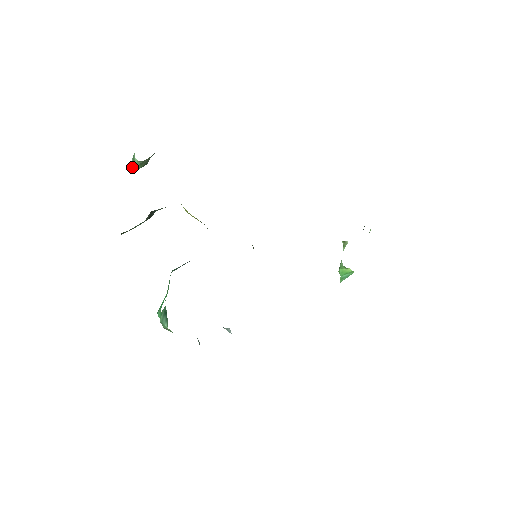
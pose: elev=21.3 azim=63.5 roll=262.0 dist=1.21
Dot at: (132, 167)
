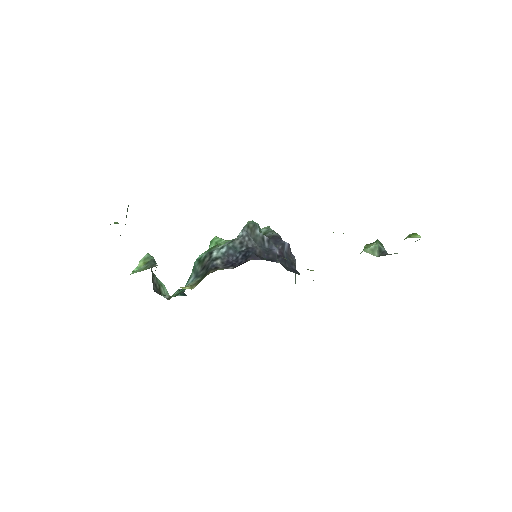
Dot at: occluded
